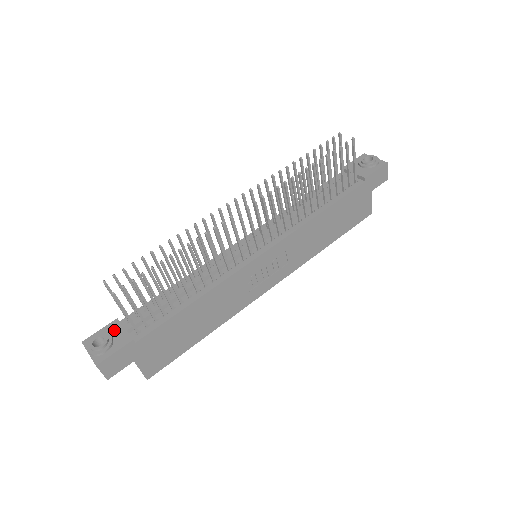
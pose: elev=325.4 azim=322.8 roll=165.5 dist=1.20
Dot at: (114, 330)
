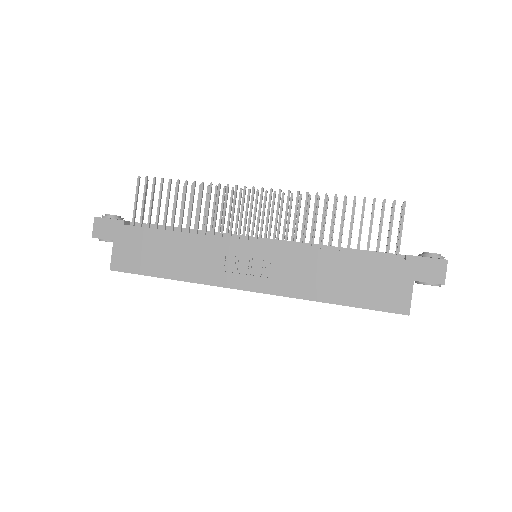
Dot at: occluded
